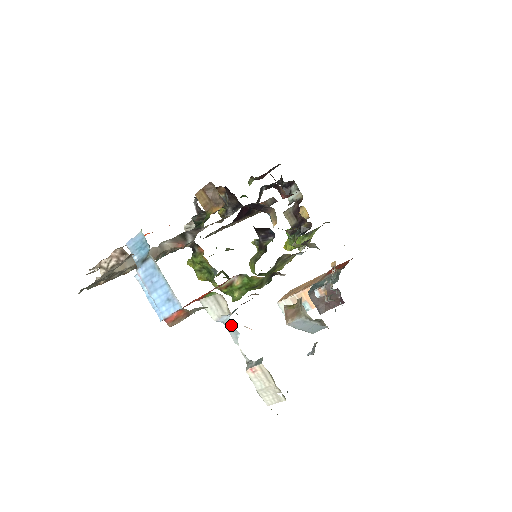
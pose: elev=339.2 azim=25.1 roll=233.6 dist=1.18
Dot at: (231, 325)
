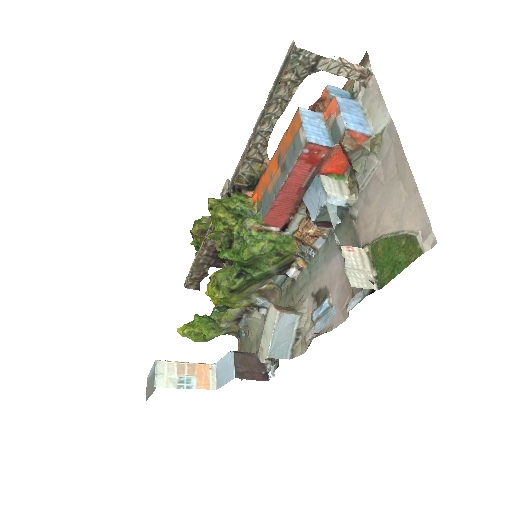
Dot at: (336, 211)
